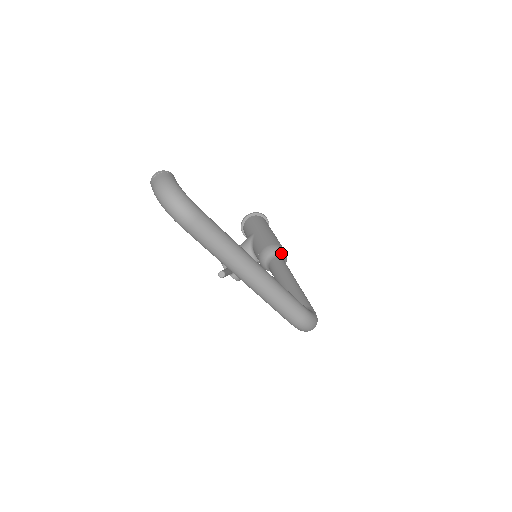
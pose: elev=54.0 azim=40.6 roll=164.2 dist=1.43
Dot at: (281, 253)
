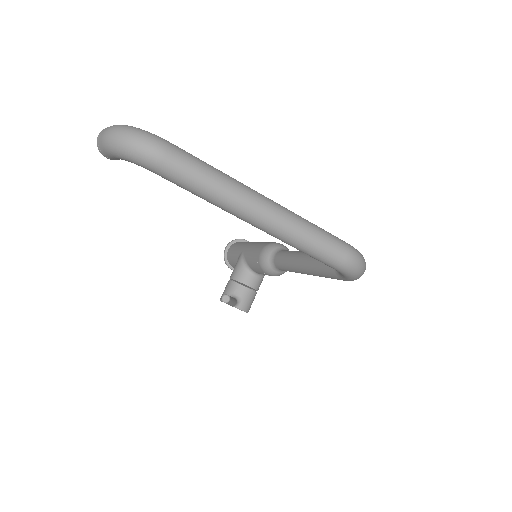
Dot at: (282, 247)
